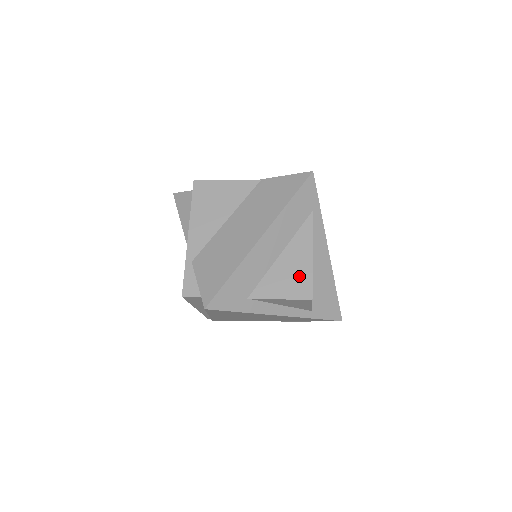
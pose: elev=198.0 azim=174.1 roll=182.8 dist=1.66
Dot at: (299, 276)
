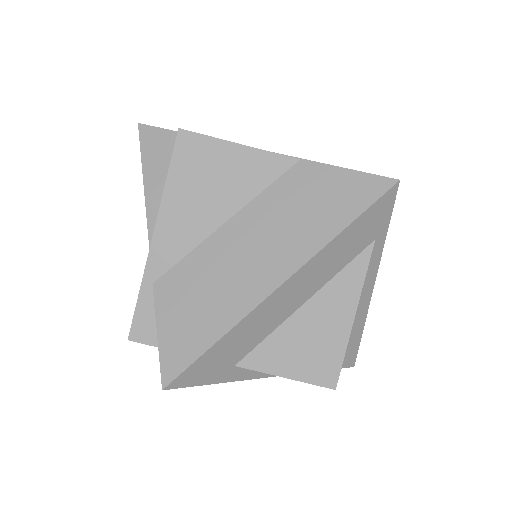
Dot at: (324, 348)
